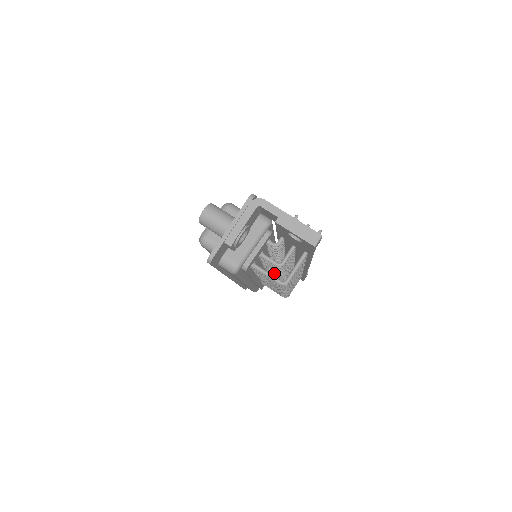
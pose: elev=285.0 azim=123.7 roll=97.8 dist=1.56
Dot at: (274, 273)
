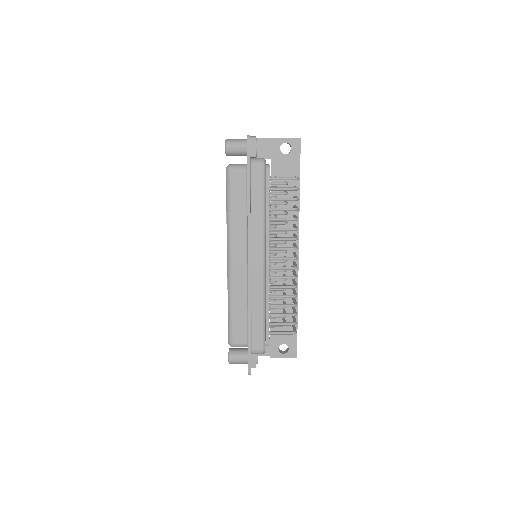
Dot at: (278, 251)
